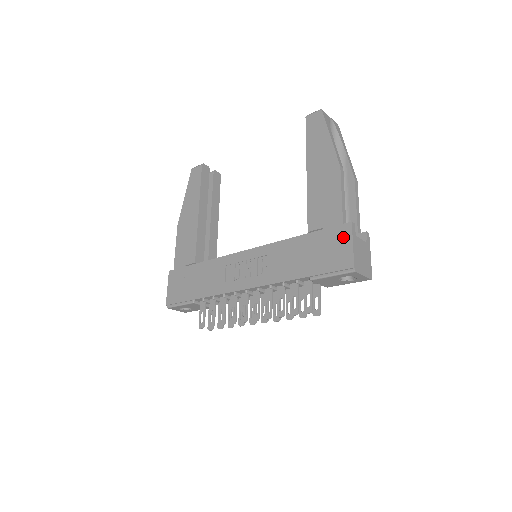
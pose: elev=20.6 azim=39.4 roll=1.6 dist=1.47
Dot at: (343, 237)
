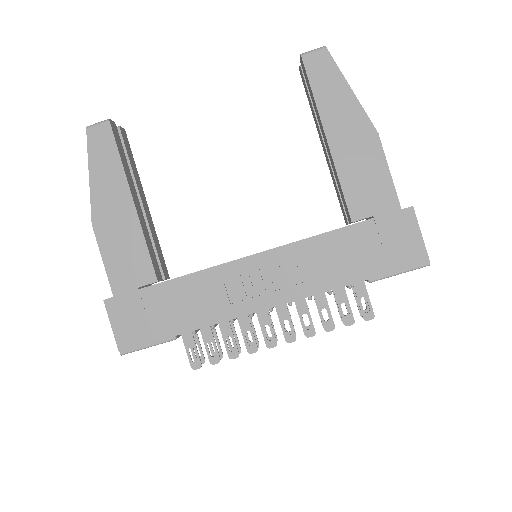
Dot at: (406, 226)
